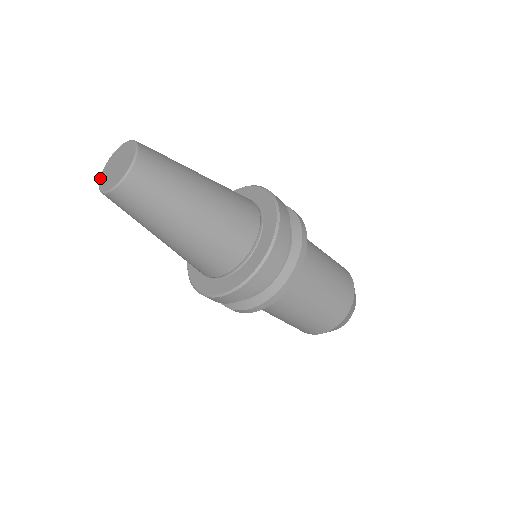
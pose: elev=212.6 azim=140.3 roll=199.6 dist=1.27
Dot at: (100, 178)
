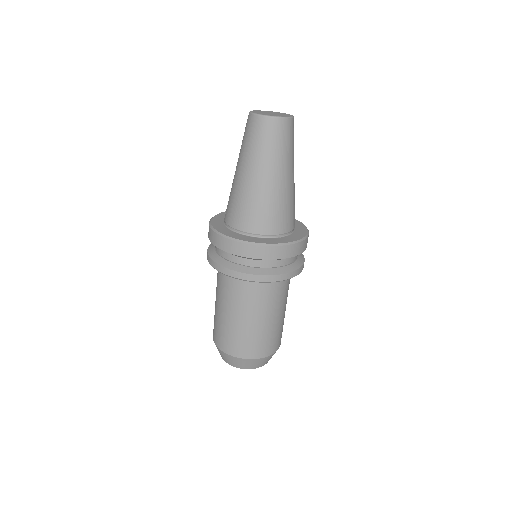
Dot at: (252, 111)
